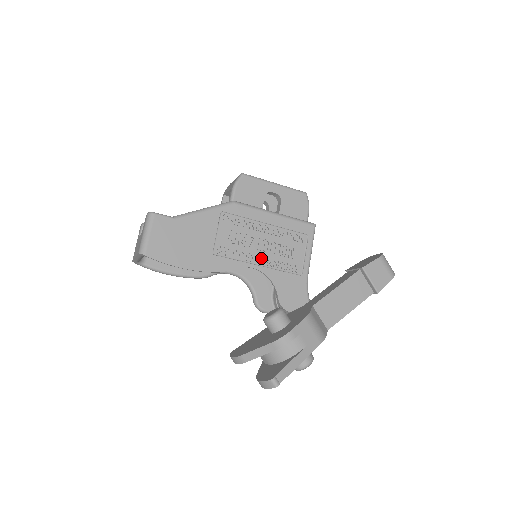
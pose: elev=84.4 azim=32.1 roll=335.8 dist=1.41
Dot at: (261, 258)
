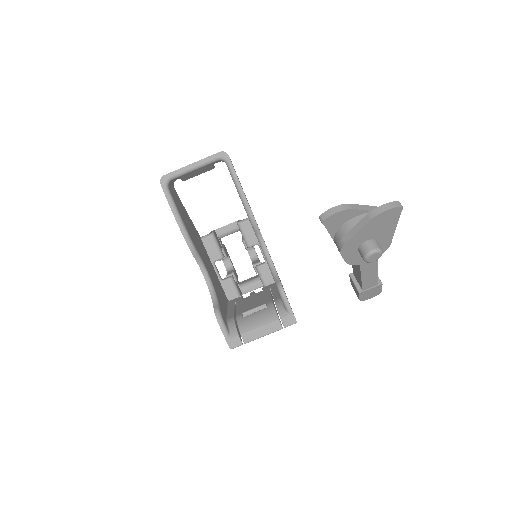
Dot at: occluded
